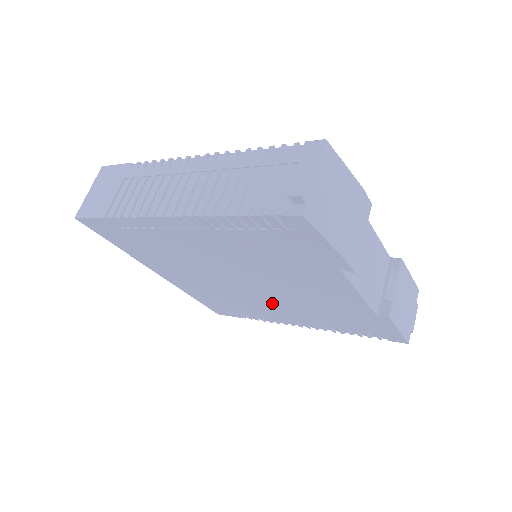
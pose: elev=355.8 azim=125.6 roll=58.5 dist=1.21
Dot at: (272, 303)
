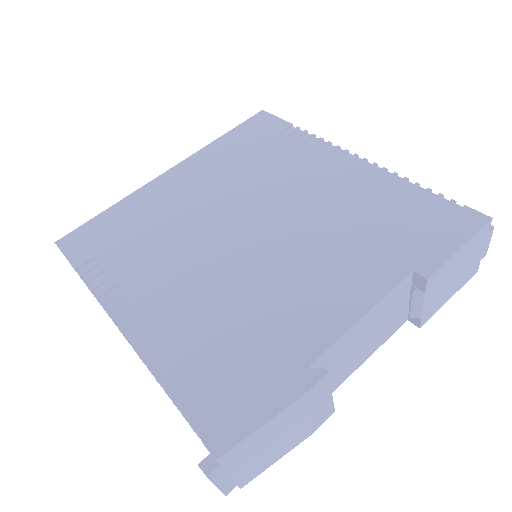
Dot at: occluded
